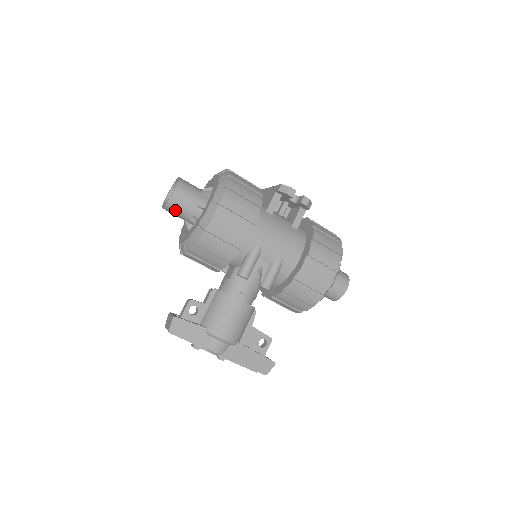
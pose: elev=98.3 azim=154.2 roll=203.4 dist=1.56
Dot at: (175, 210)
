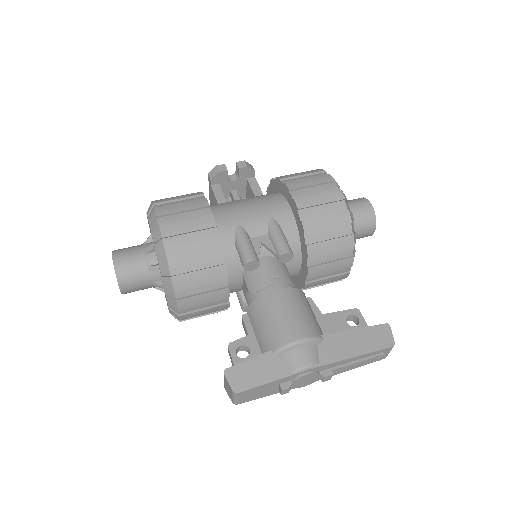
Dot at: (131, 277)
